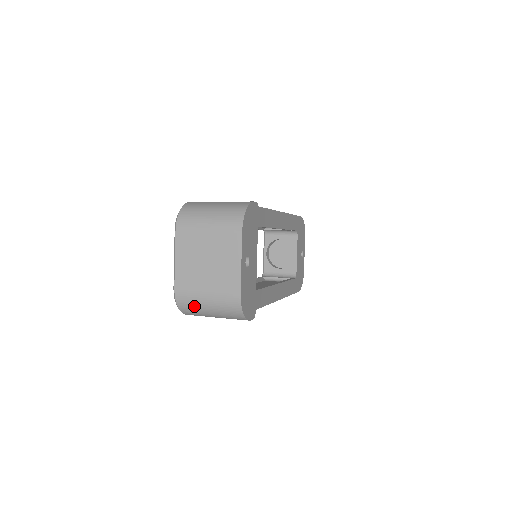
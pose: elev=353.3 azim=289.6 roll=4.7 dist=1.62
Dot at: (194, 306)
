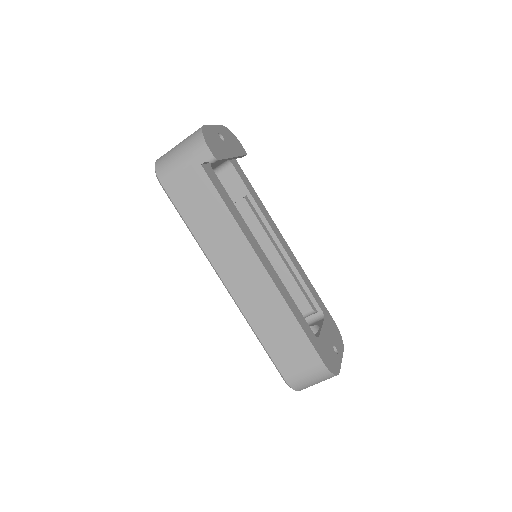
Dot at: (167, 155)
